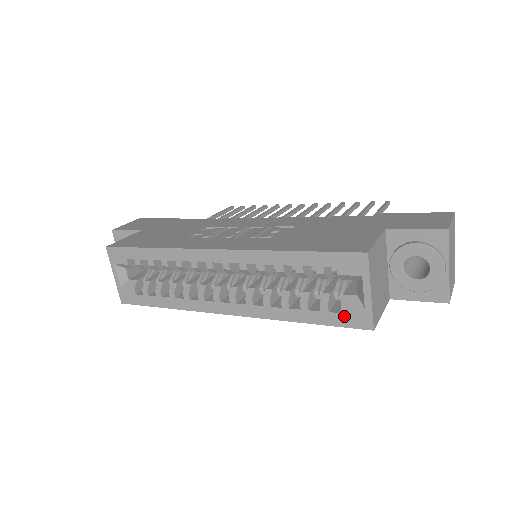
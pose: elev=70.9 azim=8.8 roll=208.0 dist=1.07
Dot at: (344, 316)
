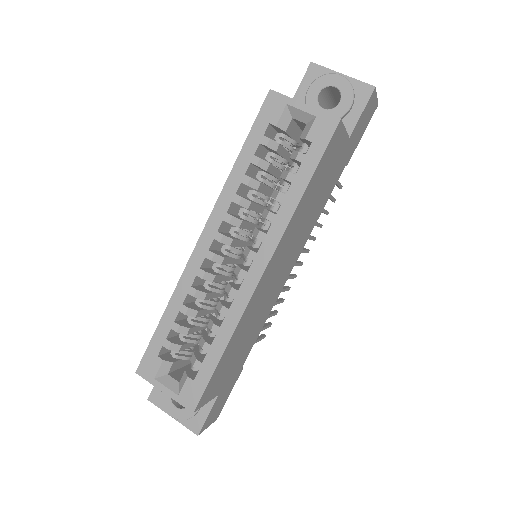
Dot at: (316, 141)
